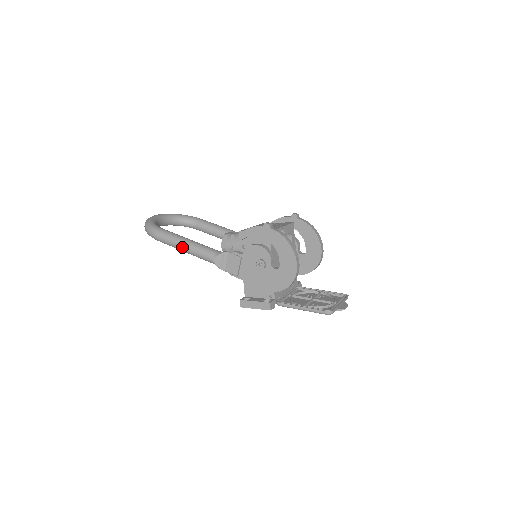
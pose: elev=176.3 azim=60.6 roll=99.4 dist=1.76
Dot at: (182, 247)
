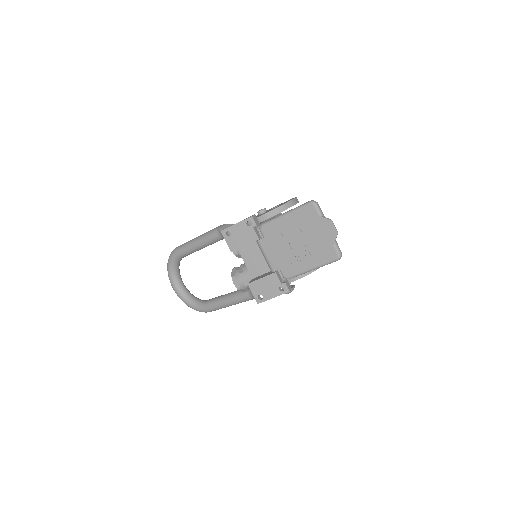
Dot at: (196, 237)
